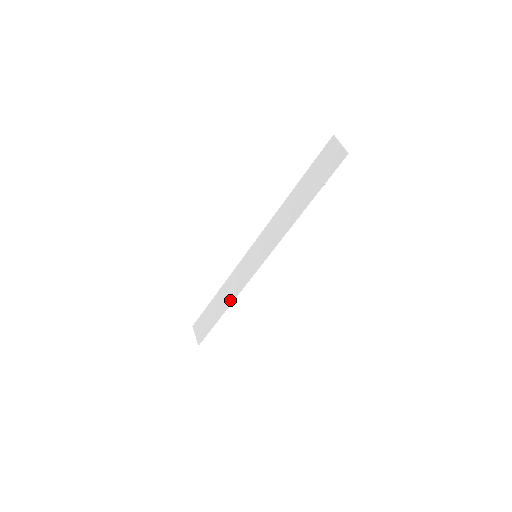
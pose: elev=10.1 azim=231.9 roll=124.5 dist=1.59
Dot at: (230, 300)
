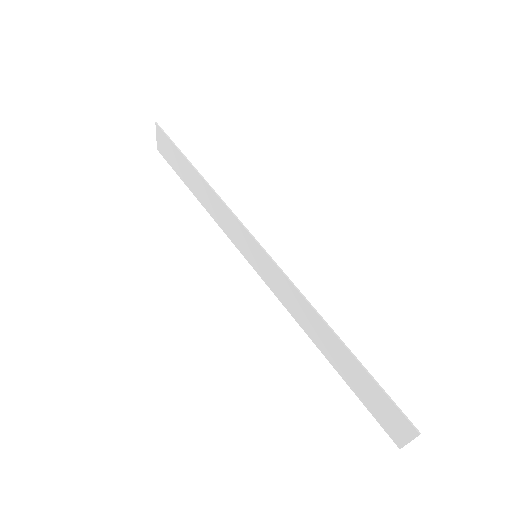
Dot at: (207, 209)
